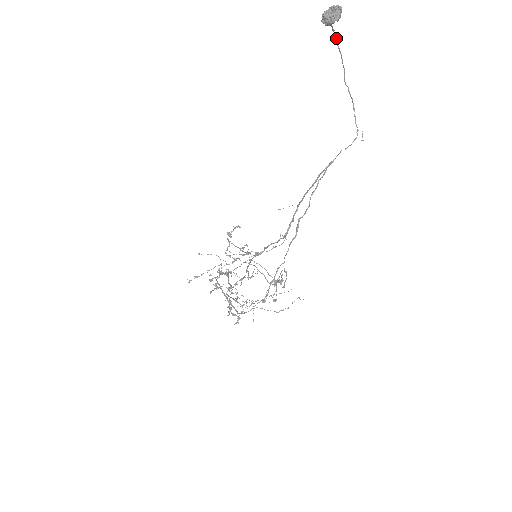
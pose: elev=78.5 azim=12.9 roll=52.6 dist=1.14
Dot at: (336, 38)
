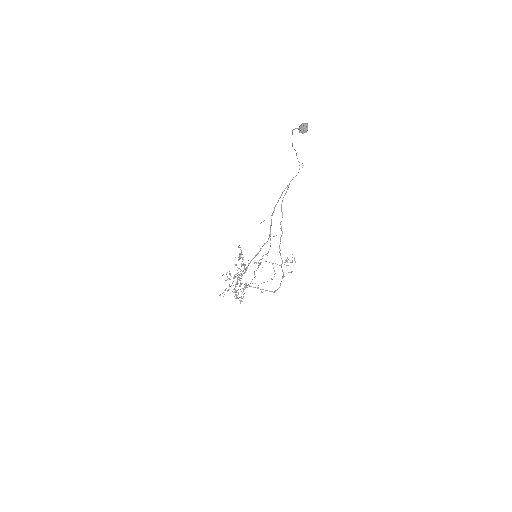
Dot at: occluded
